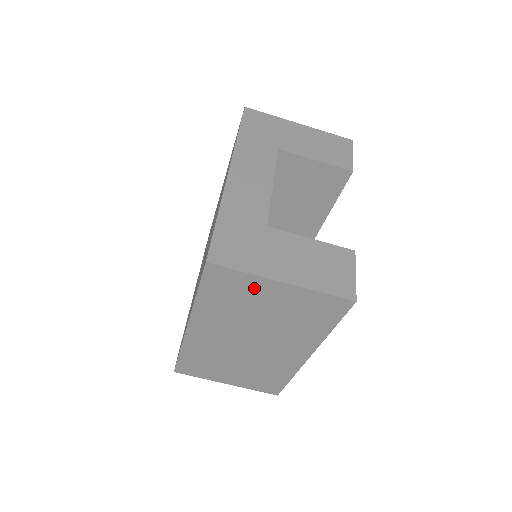
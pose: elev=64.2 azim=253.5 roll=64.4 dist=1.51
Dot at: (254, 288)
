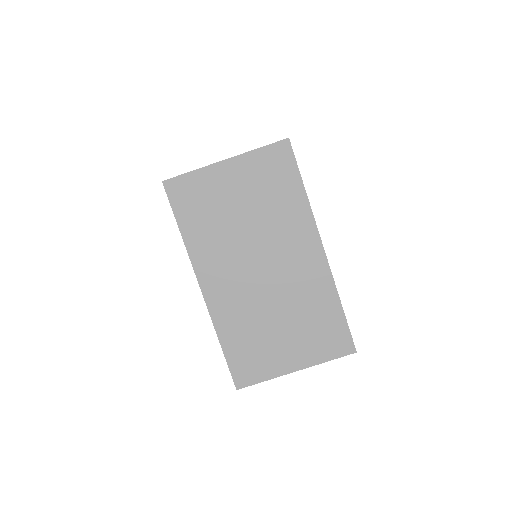
Dot at: (212, 184)
